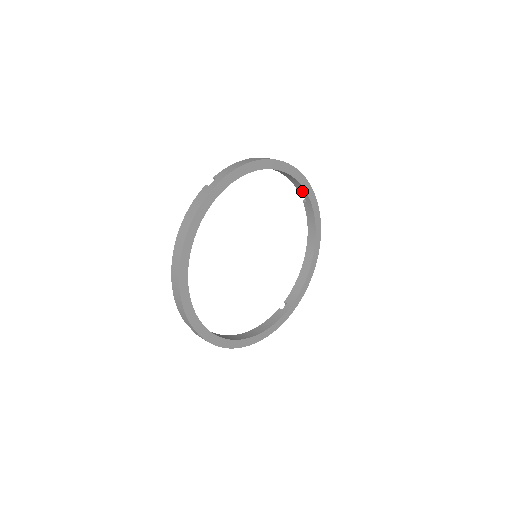
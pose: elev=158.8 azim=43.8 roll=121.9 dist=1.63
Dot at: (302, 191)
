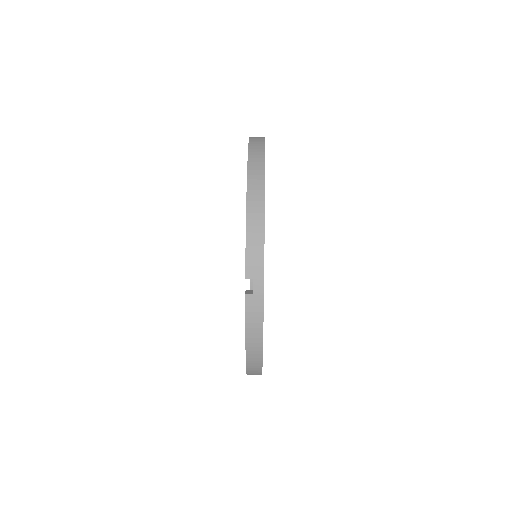
Dot at: occluded
